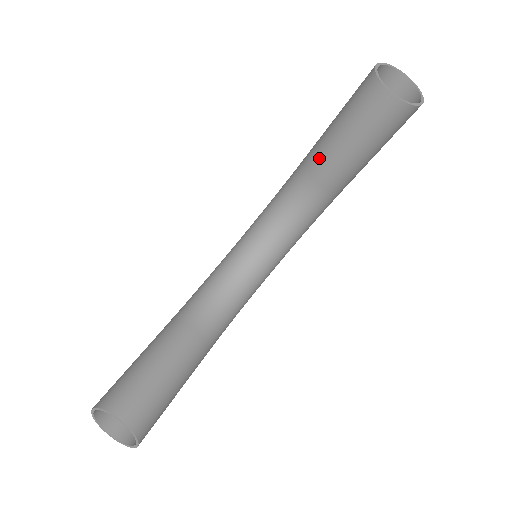
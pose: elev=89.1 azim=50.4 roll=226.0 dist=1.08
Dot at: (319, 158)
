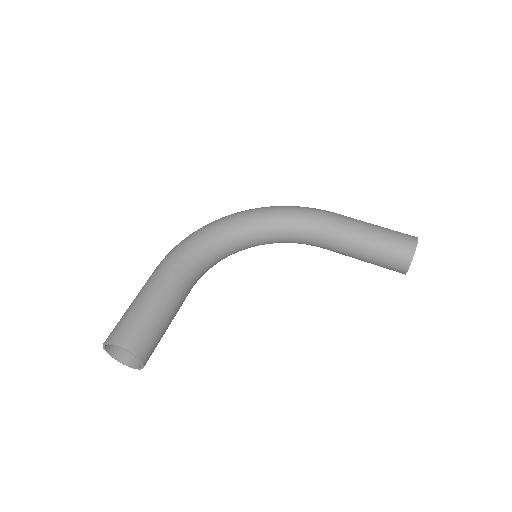
Dot at: (343, 241)
